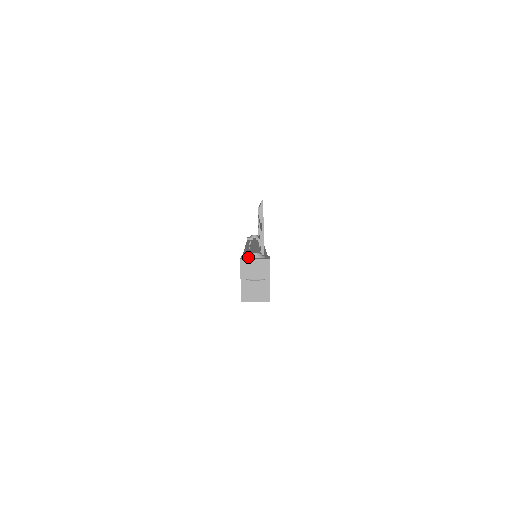
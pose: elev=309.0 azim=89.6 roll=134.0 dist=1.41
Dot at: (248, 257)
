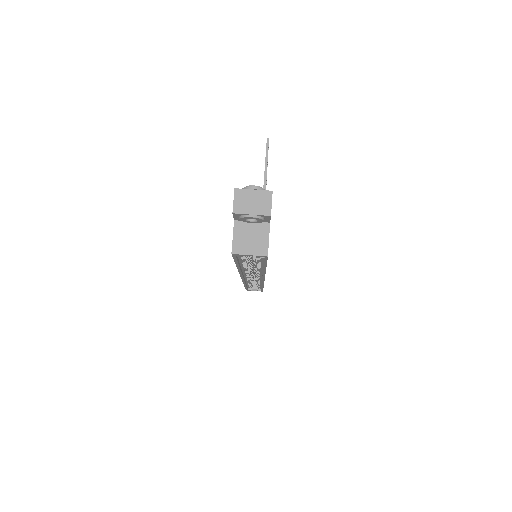
Dot at: (245, 188)
